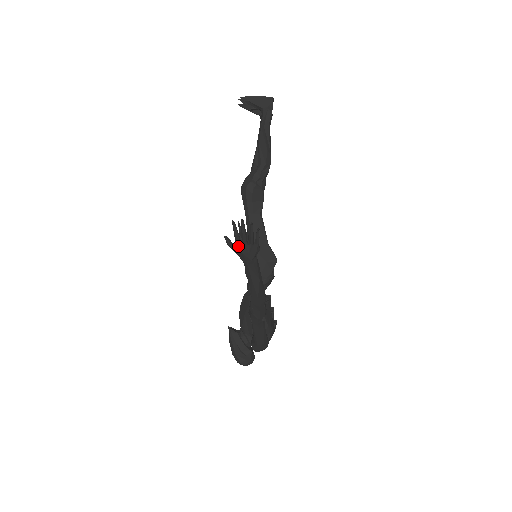
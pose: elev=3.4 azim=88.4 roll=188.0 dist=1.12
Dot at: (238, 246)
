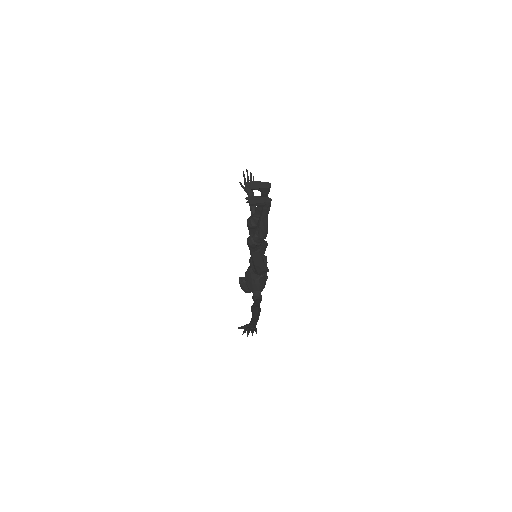
Dot at: occluded
